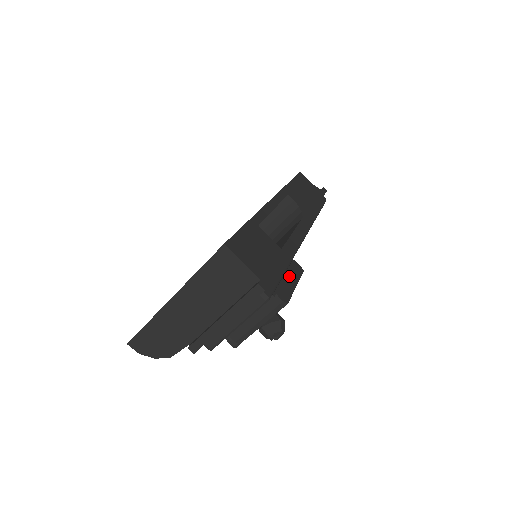
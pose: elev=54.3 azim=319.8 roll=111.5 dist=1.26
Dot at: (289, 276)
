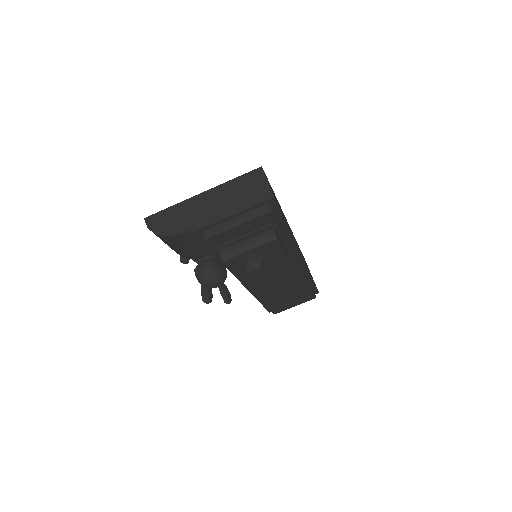
Dot at: (282, 244)
